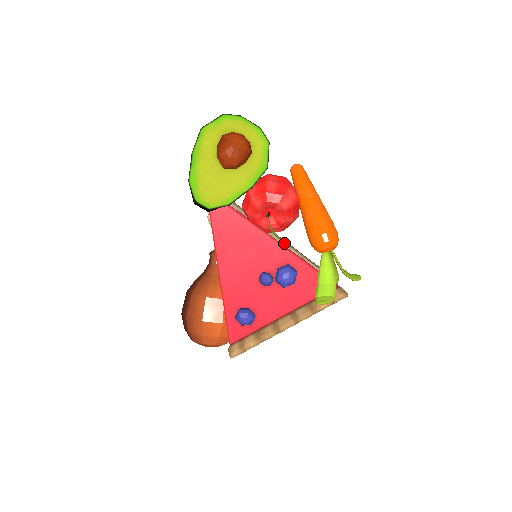
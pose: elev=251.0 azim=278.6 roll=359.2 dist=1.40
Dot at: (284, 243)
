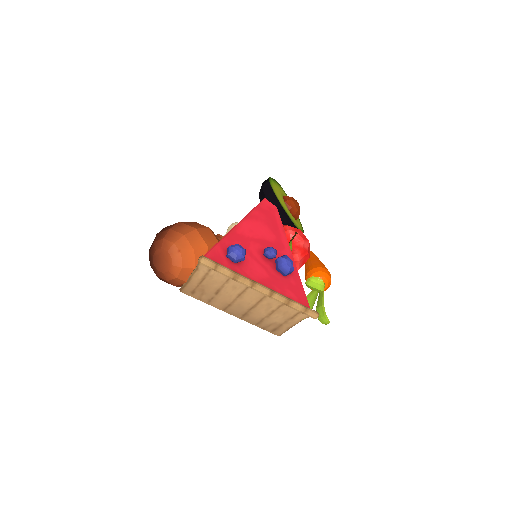
Dot at: occluded
